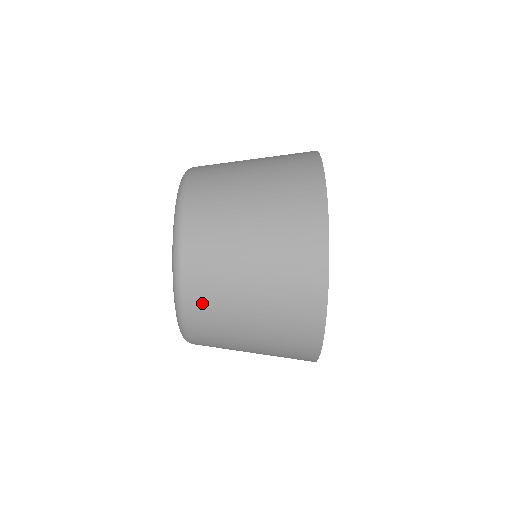
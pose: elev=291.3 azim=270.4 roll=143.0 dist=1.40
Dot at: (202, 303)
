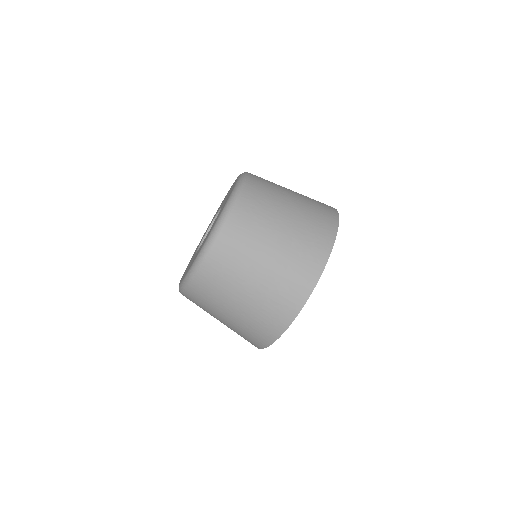
Dot at: (195, 301)
